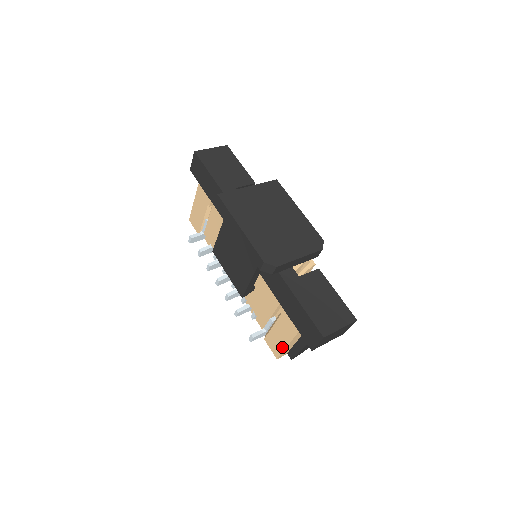
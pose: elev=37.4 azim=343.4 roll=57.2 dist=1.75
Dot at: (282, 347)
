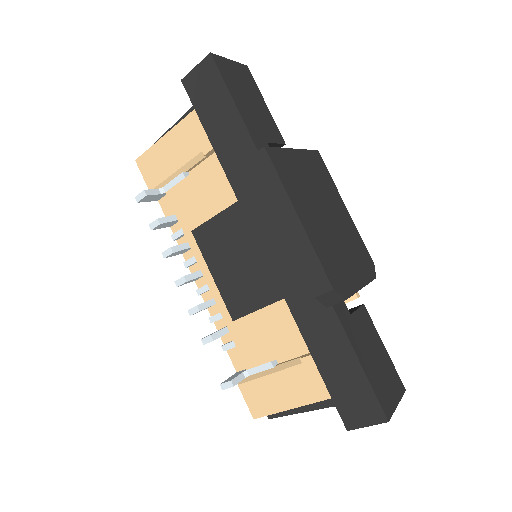
Dot at: (277, 407)
